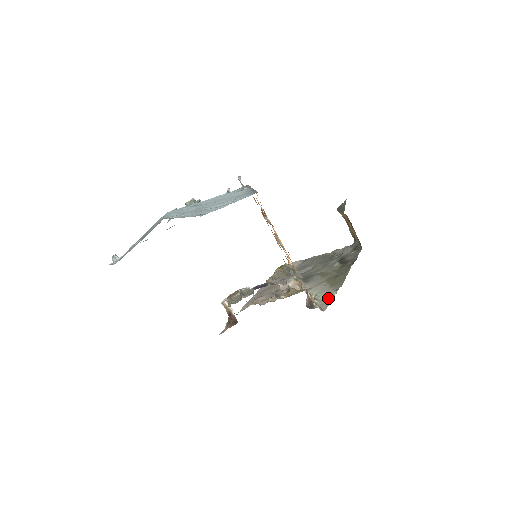
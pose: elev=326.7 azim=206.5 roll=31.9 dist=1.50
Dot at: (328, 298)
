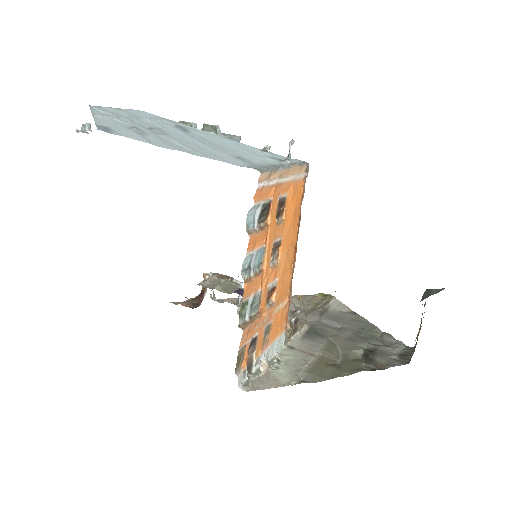
Dot at: (278, 380)
